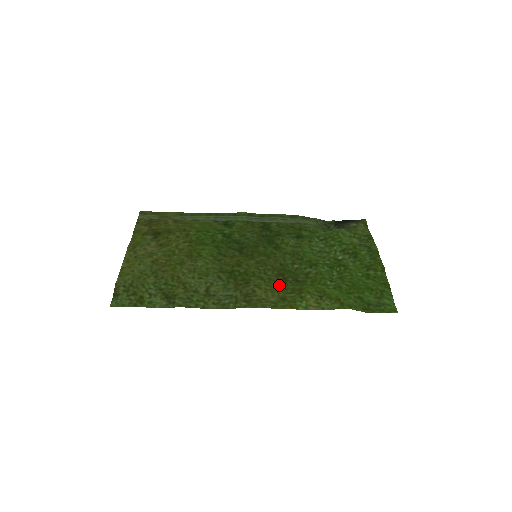
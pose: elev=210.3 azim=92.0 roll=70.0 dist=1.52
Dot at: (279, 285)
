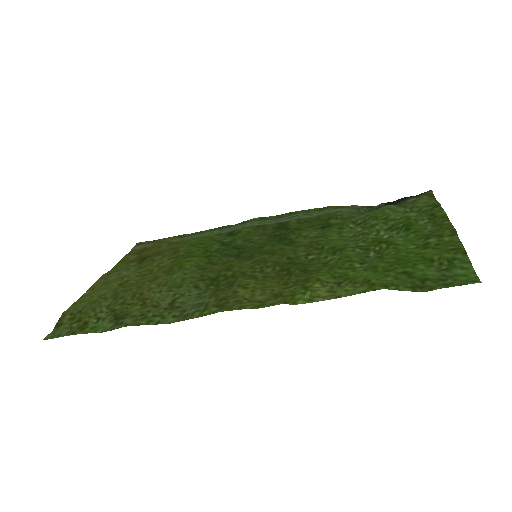
Dot at: (277, 281)
